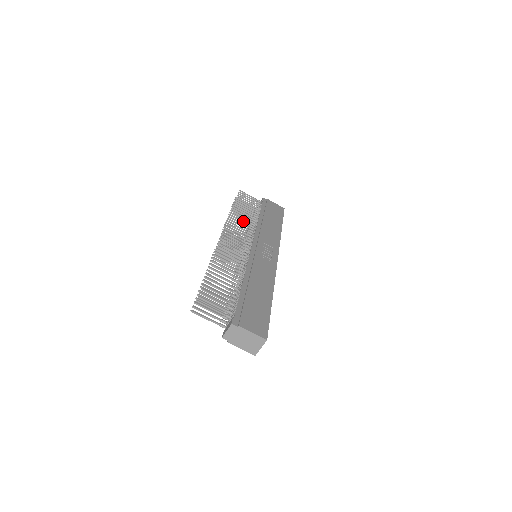
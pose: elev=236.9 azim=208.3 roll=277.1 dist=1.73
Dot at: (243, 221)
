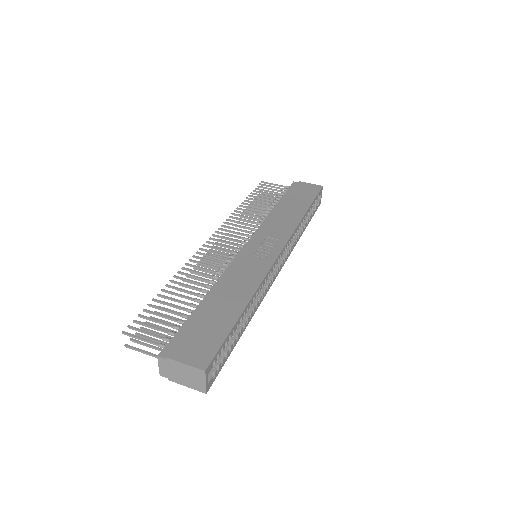
Dot at: (248, 217)
